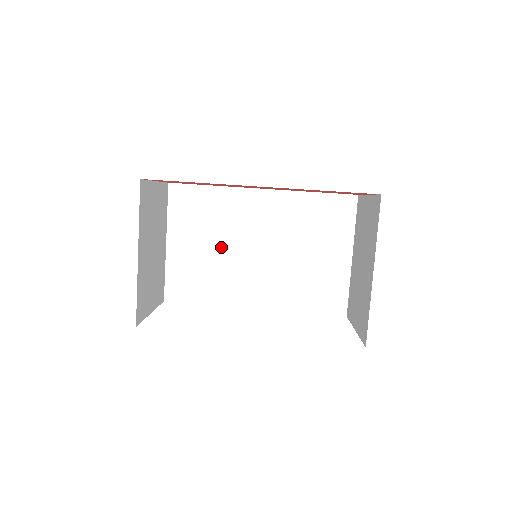
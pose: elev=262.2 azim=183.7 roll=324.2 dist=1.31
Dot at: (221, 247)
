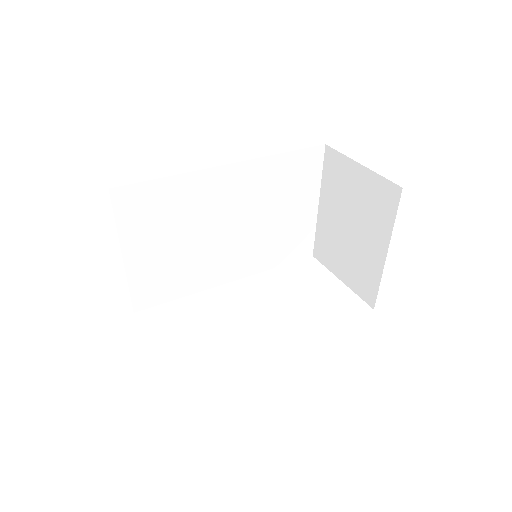
Dot at: (189, 239)
